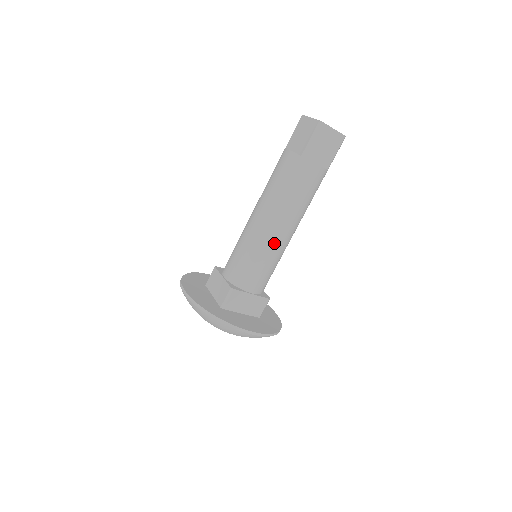
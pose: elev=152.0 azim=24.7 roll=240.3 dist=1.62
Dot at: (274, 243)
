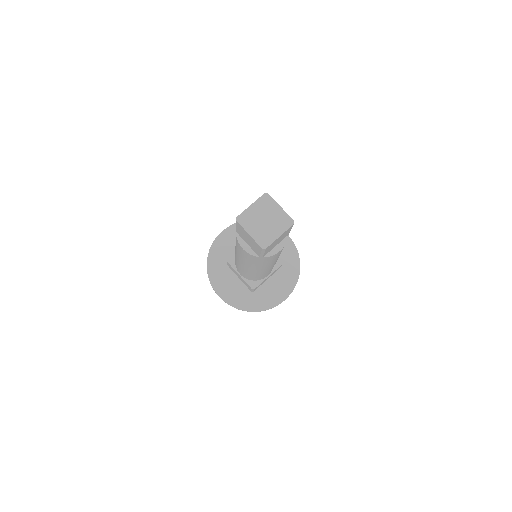
Dot at: (269, 269)
